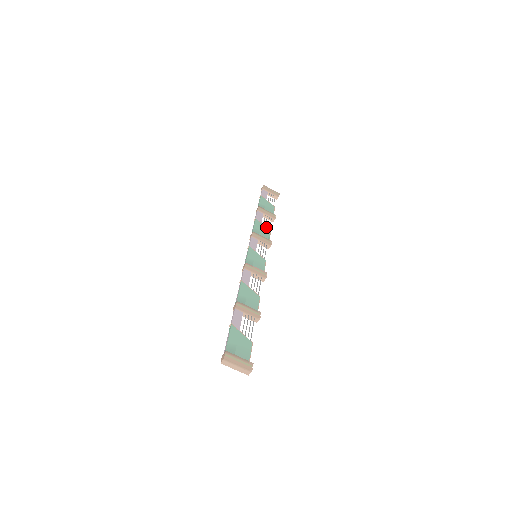
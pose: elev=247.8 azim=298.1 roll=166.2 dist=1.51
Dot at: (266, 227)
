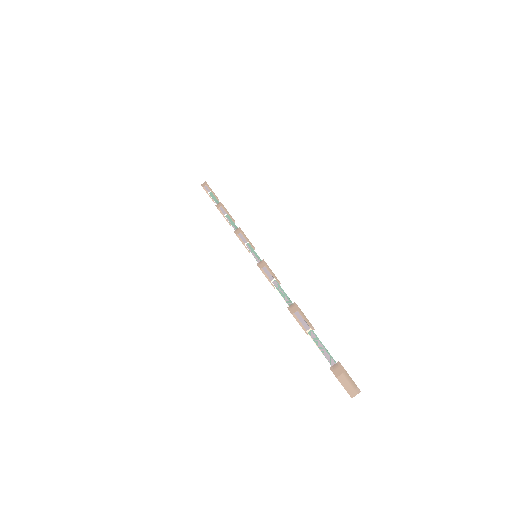
Dot at: occluded
